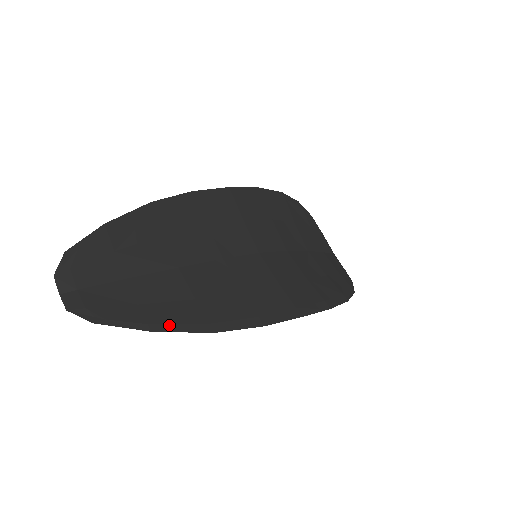
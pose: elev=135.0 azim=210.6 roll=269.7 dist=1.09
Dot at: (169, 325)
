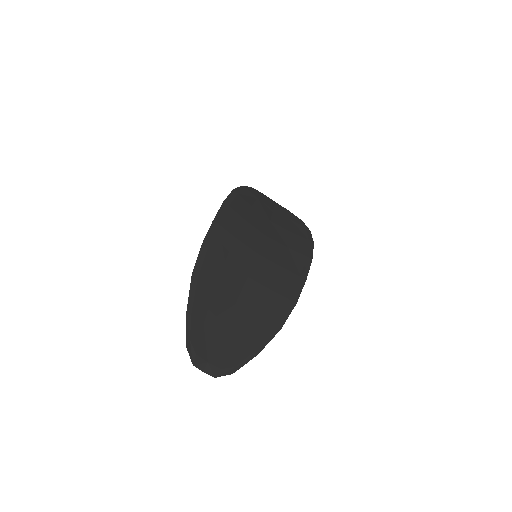
Dot at: (261, 344)
